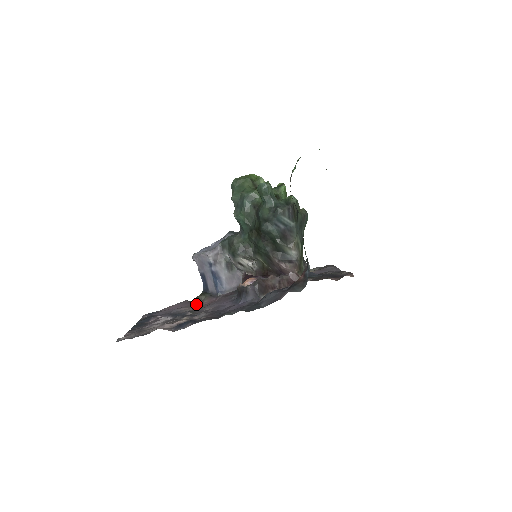
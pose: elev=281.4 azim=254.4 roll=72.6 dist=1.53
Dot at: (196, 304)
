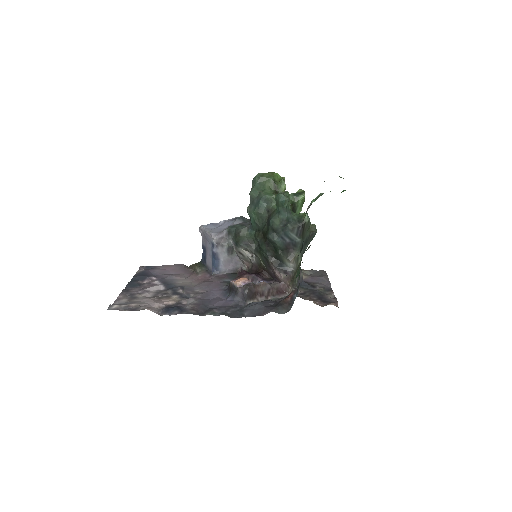
Dot at: (190, 276)
